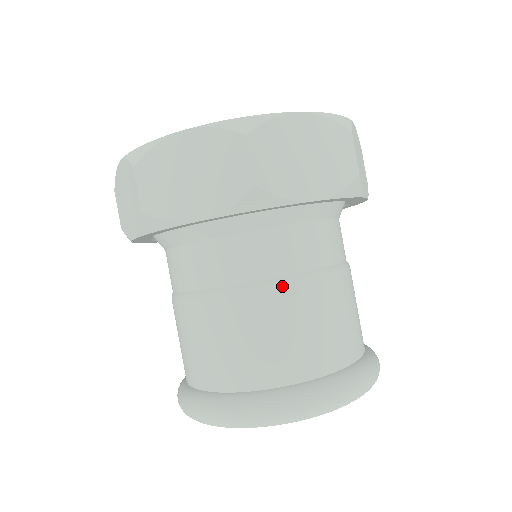
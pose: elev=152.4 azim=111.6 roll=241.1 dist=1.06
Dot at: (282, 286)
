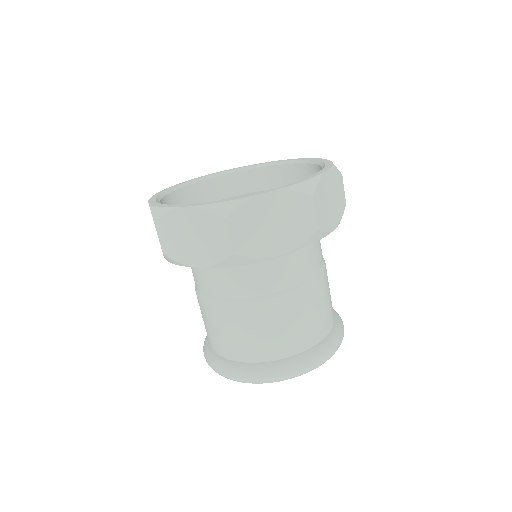
Dot at: (261, 303)
